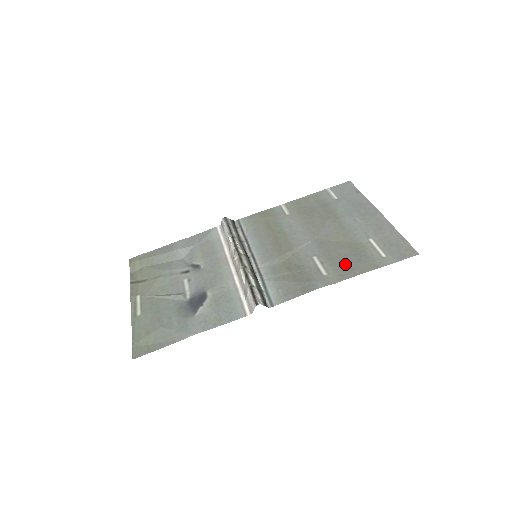
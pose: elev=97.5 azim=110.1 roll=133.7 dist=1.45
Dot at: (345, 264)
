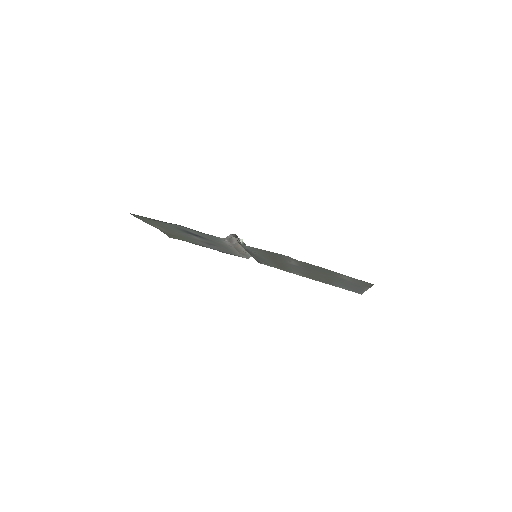
Dot at: (313, 267)
